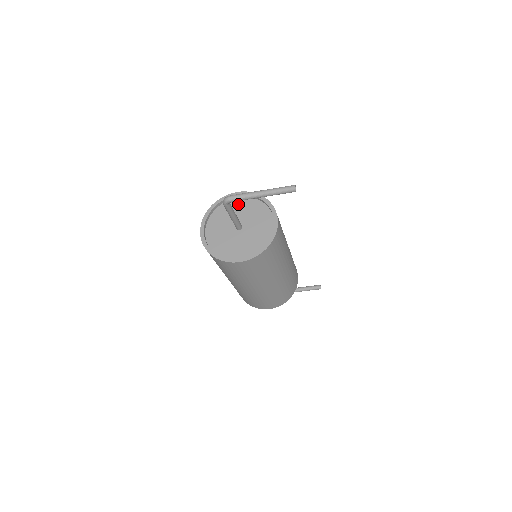
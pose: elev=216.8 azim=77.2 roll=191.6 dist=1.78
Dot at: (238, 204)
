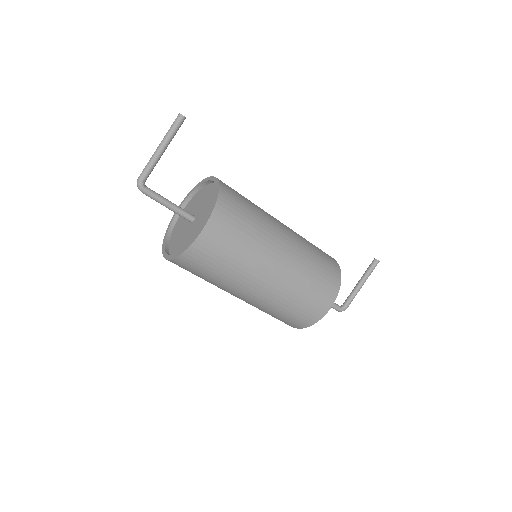
Dot at: occluded
